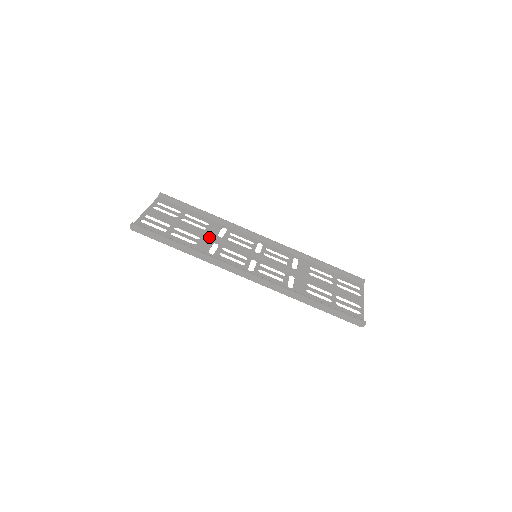
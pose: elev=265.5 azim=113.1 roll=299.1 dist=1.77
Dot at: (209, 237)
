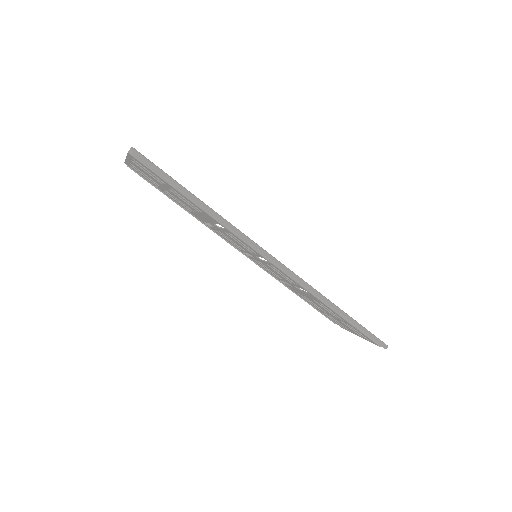
Dot at: occluded
